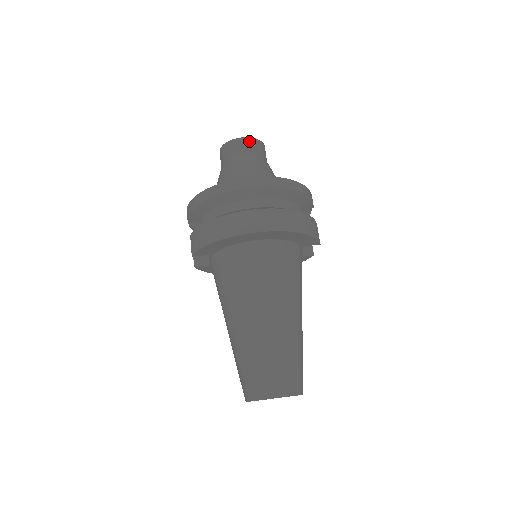
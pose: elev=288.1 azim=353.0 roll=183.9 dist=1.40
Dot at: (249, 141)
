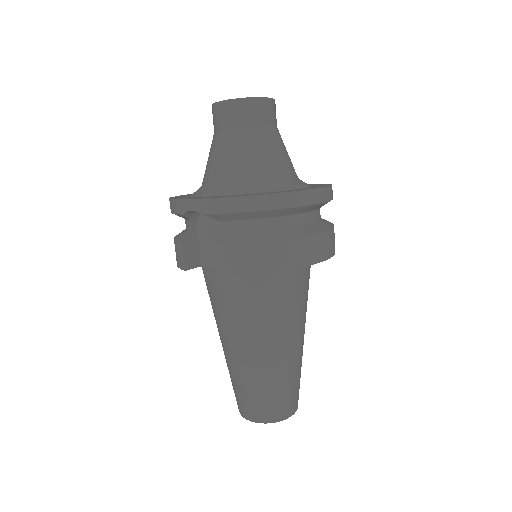
Dot at: (273, 104)
